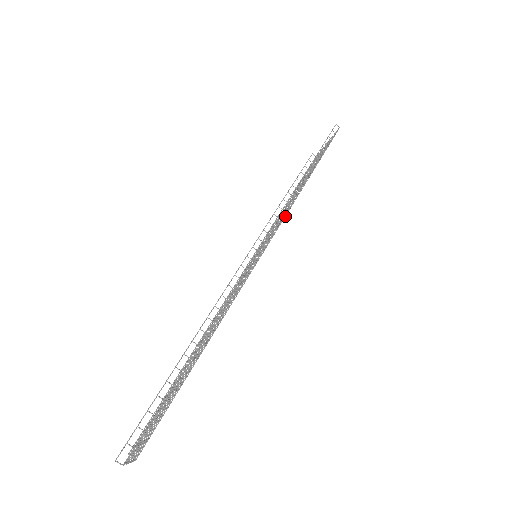
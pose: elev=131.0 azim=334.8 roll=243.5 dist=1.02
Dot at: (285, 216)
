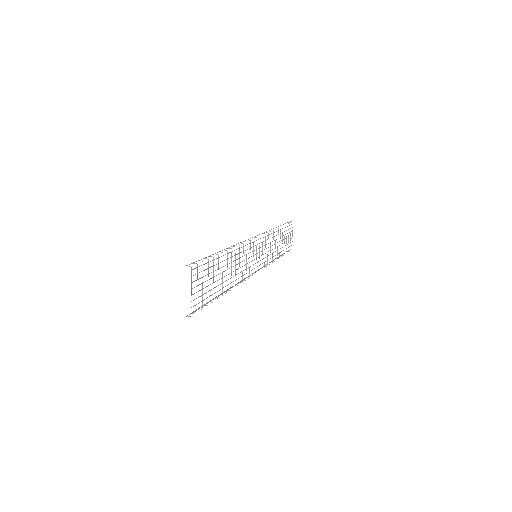
Dot at: occluded
